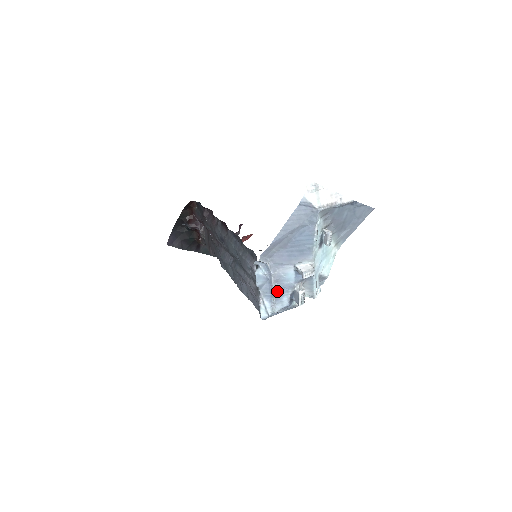
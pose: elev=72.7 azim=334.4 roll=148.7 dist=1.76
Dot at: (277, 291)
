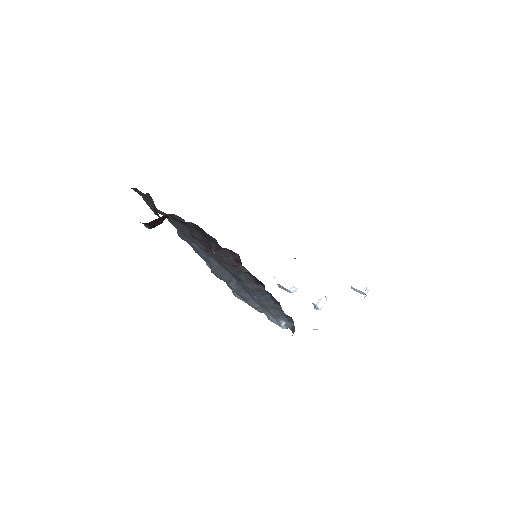
Dot at: occluded
